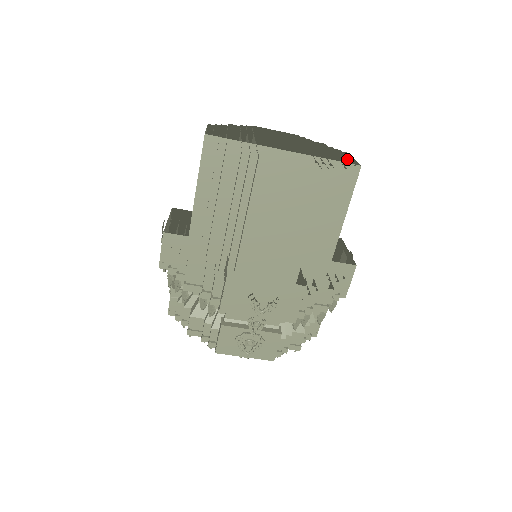
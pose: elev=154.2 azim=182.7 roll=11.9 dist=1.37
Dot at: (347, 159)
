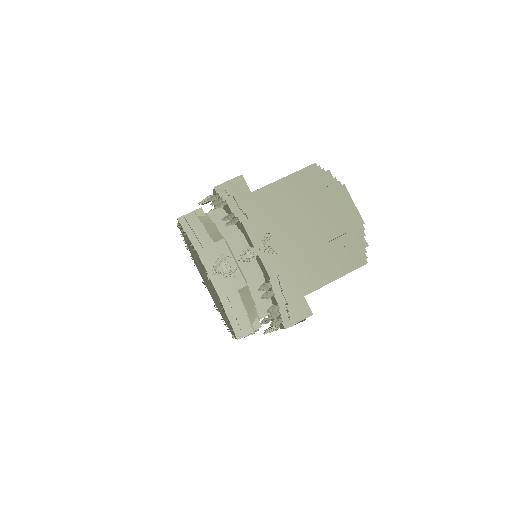
Dot at: occluded
